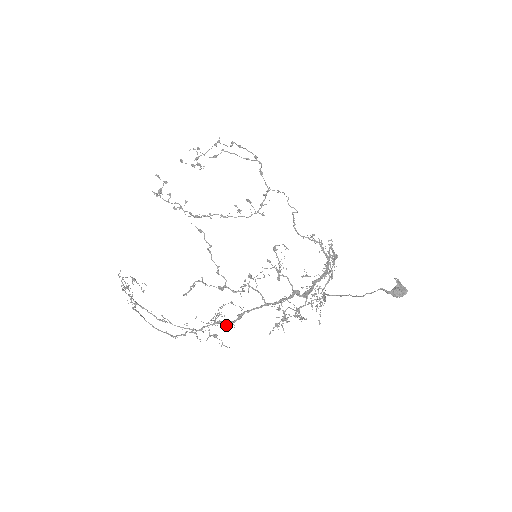
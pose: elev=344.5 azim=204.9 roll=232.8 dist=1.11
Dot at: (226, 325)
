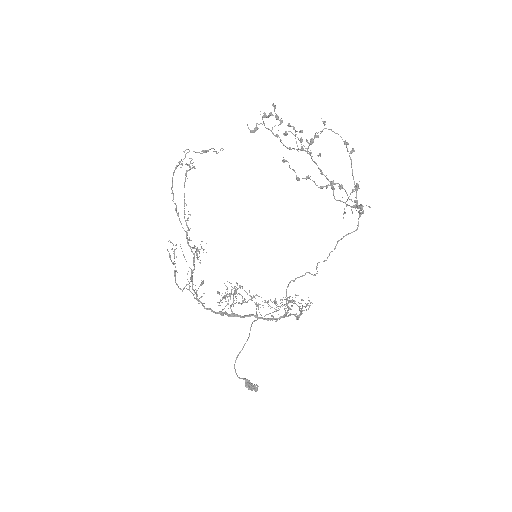
Dot at: occluded
